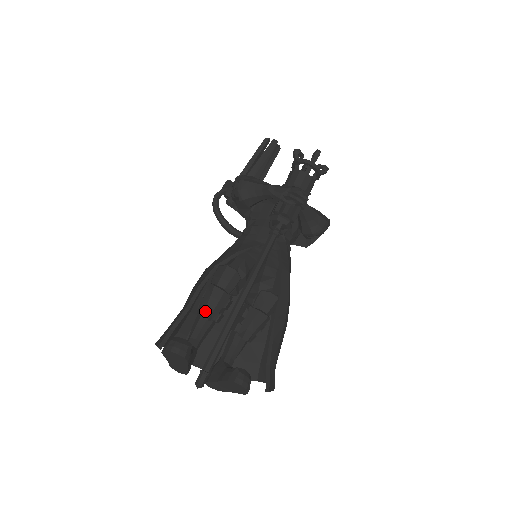
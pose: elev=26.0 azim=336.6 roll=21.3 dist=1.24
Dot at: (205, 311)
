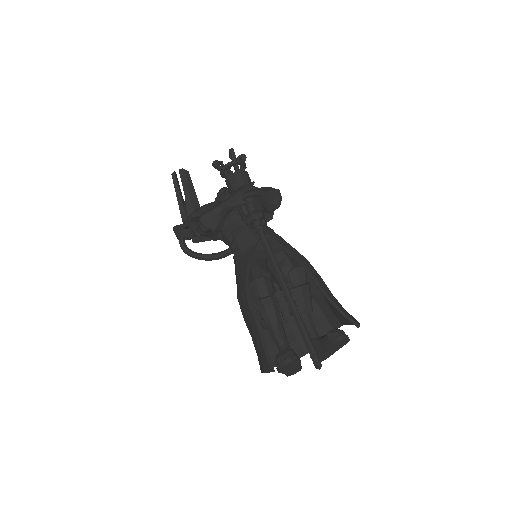
Dot at: (271, 321)
